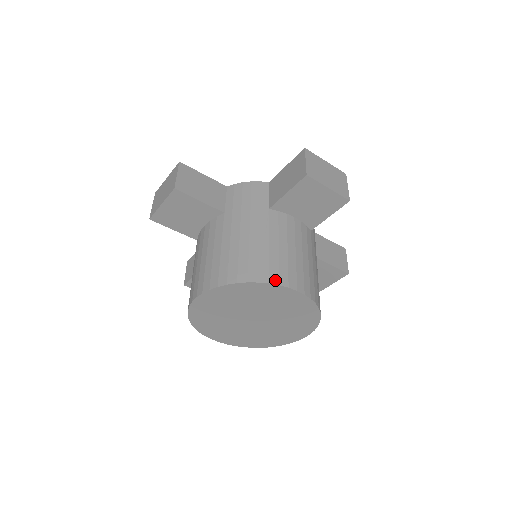
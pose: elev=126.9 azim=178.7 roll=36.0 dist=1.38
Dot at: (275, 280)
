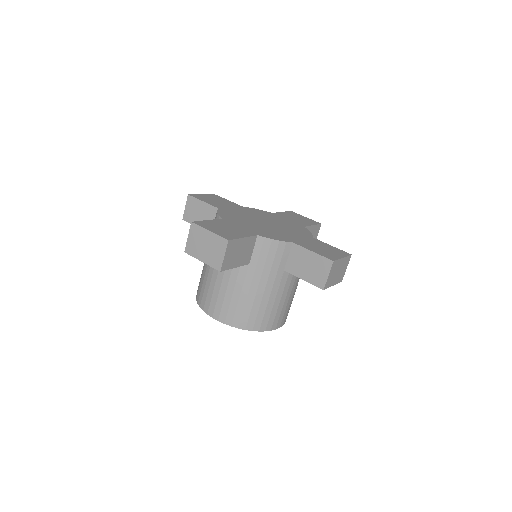
Dot at: (269, 328)
